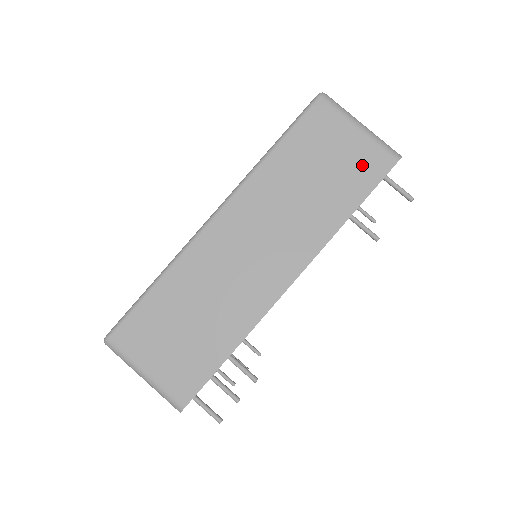
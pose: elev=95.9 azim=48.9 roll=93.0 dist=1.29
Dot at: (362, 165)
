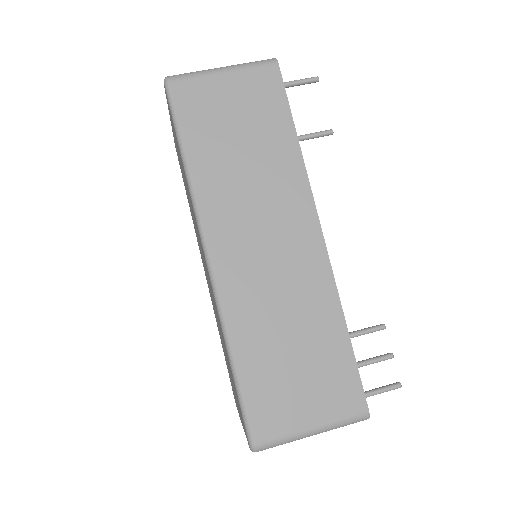
Dot at: (259, 94)
